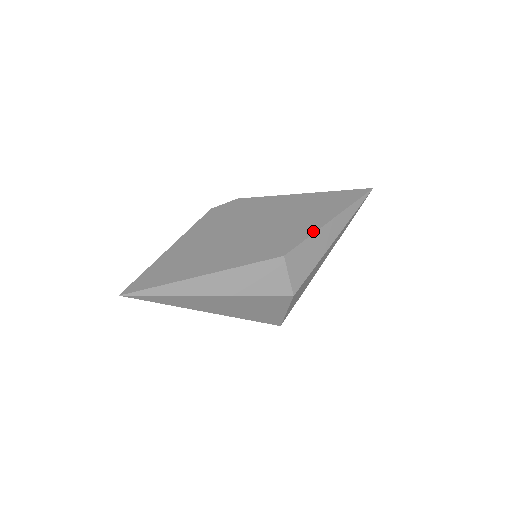
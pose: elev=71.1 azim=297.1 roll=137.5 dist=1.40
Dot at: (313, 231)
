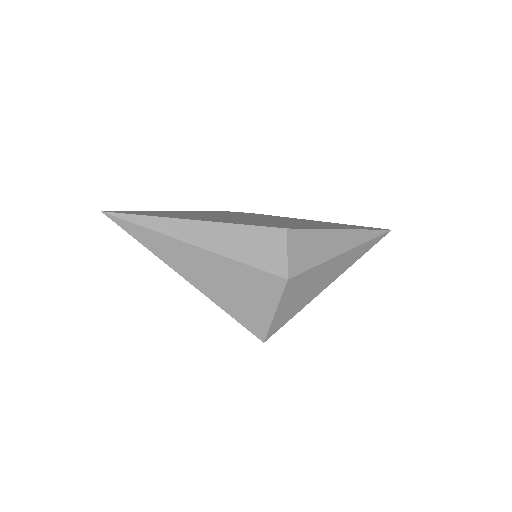
Dot at: (323, 228)
